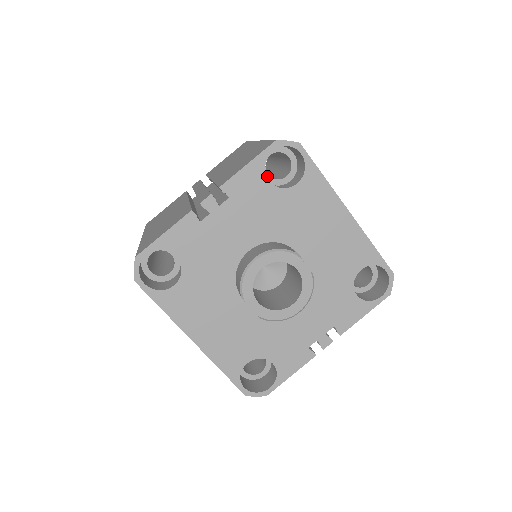
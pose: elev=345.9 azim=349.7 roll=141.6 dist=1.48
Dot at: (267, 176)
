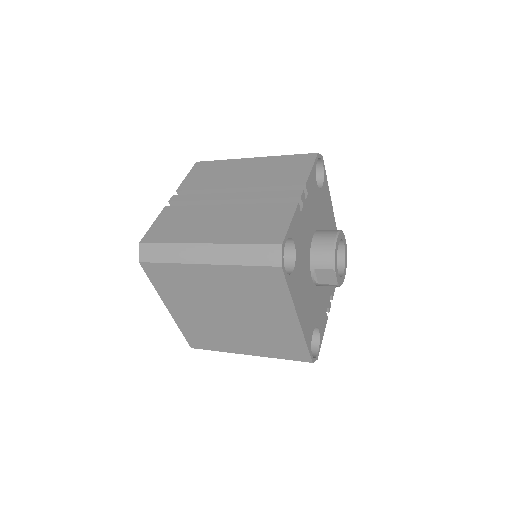
Dot at: occluded
